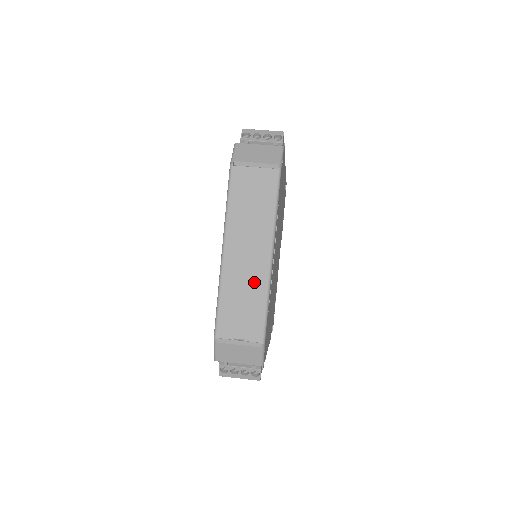
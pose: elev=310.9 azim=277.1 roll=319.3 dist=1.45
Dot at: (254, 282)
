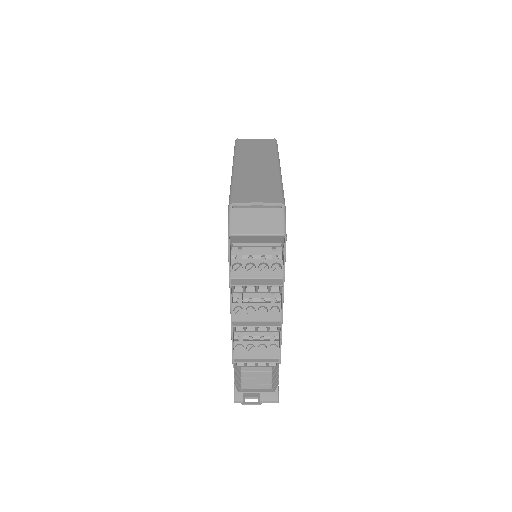
Dot at: (266, 176)
